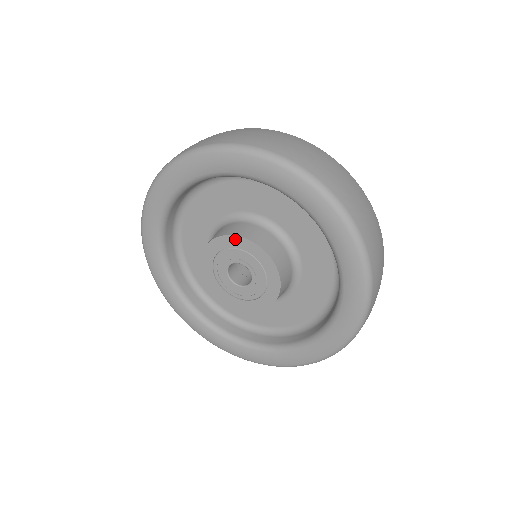
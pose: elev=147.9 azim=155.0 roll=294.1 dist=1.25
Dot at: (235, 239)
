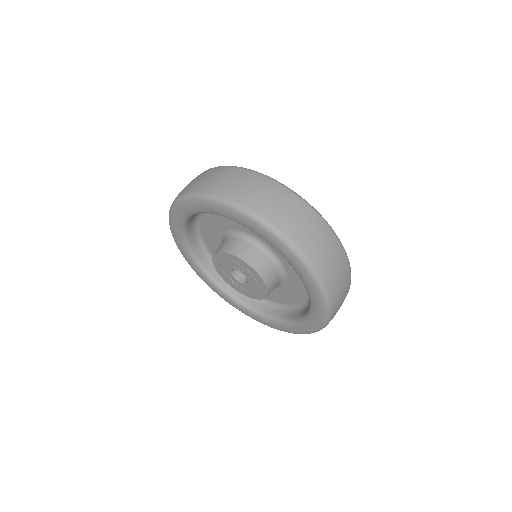
Dot at: (232, 256)
